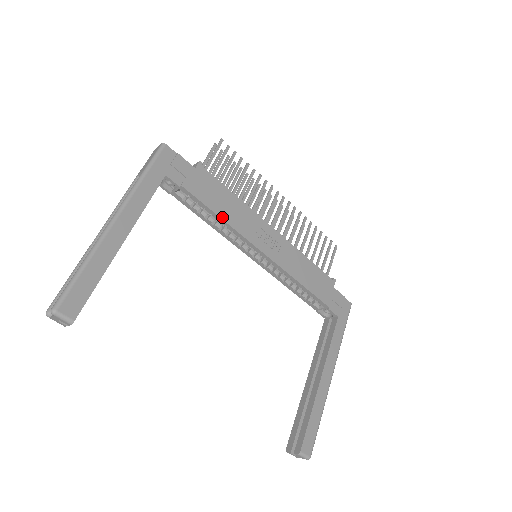
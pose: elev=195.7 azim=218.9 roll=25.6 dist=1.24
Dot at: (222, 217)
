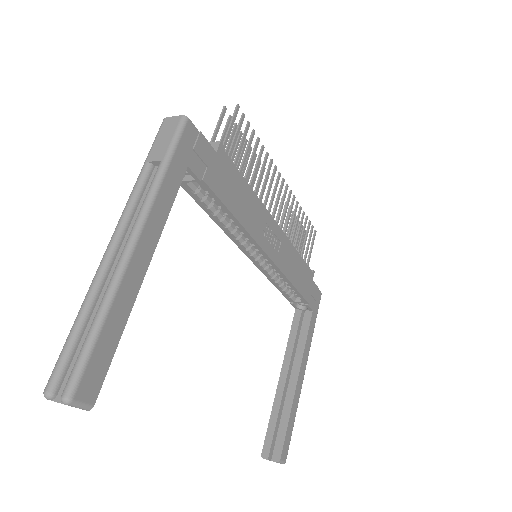
Dot at: (237, 217)
